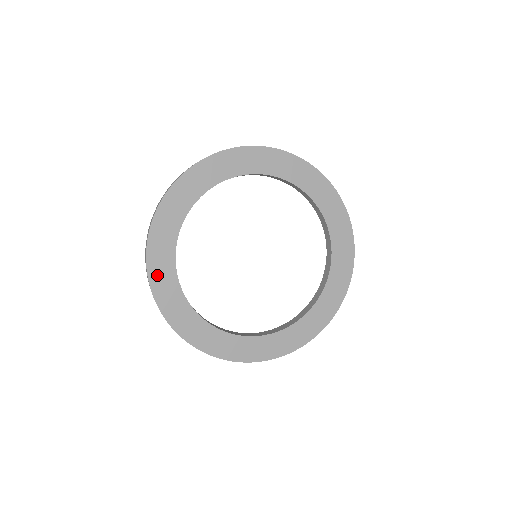
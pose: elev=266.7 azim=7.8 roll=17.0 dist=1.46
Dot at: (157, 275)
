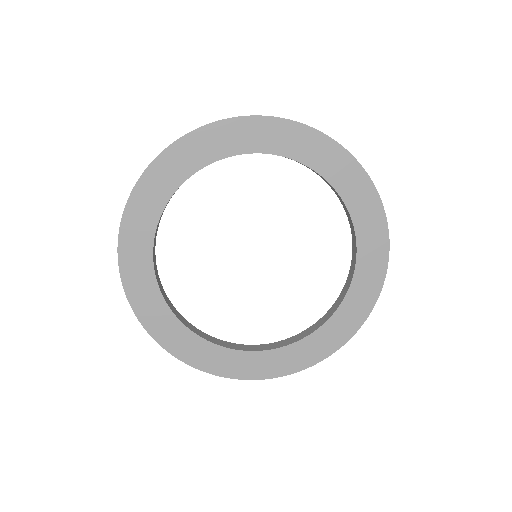
Dot at: (168, 163)
